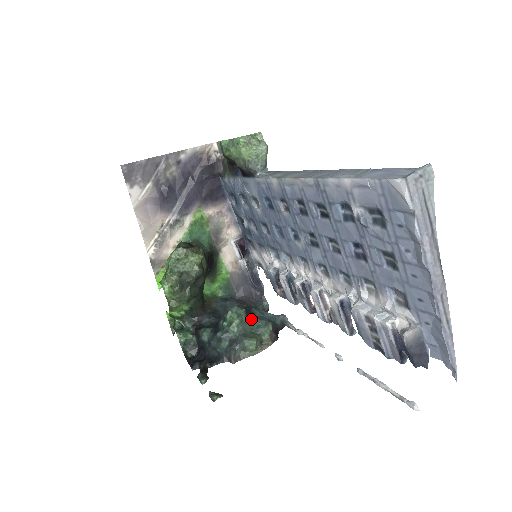
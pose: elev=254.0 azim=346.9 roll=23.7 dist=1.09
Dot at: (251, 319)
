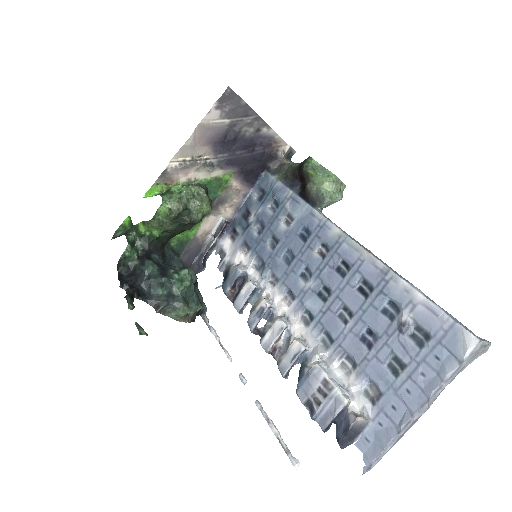
Dot at: (195, 290)
